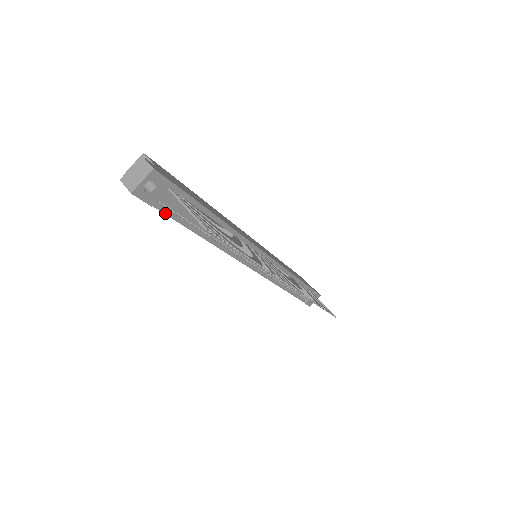
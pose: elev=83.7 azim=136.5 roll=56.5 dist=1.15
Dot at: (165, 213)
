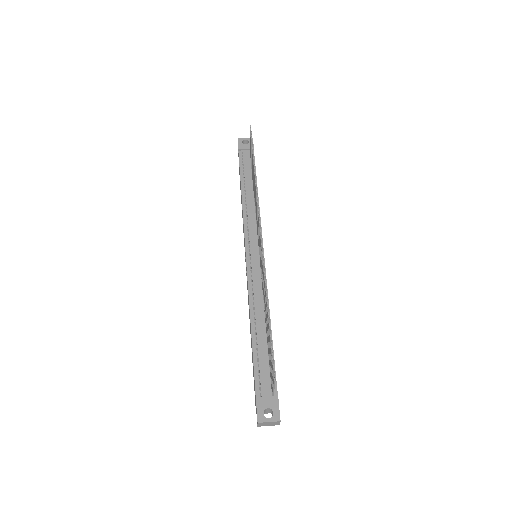
Dot at: (239, 160)
